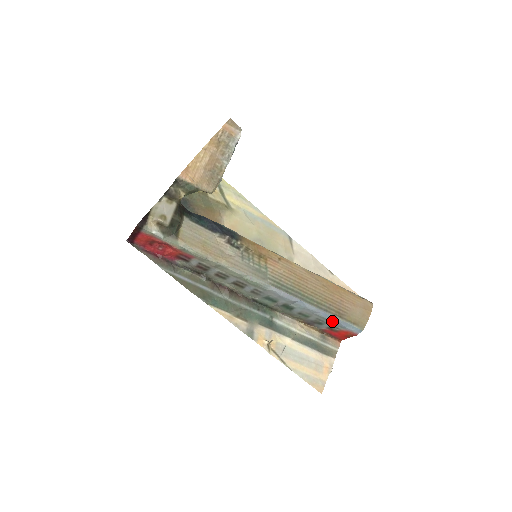
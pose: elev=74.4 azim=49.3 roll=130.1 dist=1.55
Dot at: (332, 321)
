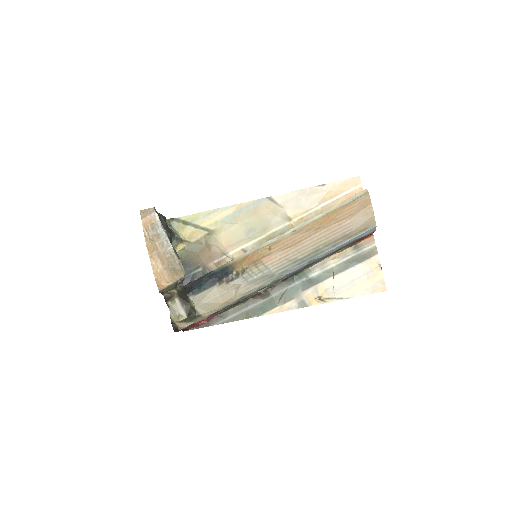
Dot at: (347, 244)
